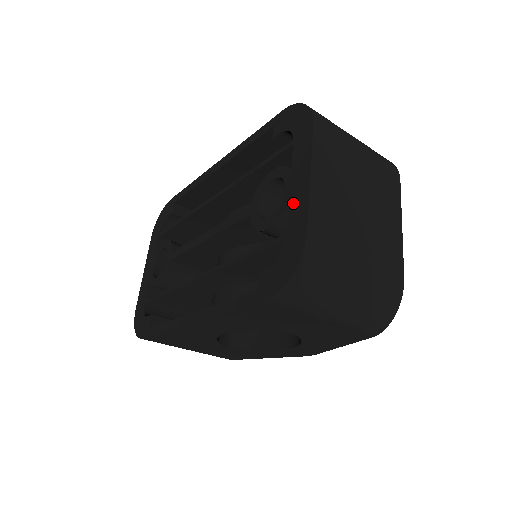
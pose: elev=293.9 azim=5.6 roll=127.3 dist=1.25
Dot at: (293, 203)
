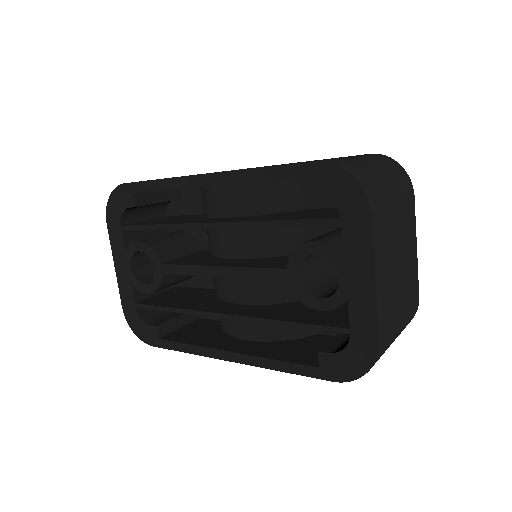
Dot at: (354, 300)
